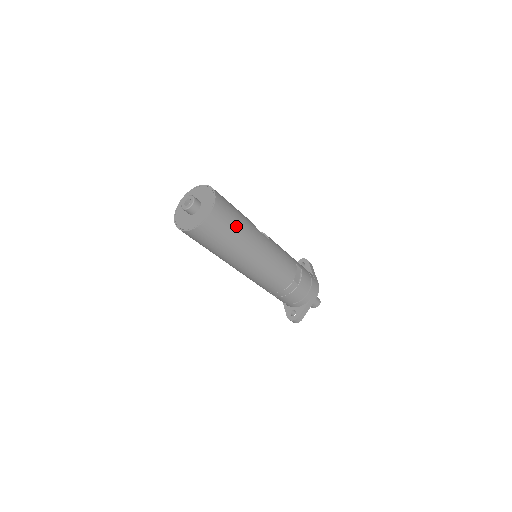
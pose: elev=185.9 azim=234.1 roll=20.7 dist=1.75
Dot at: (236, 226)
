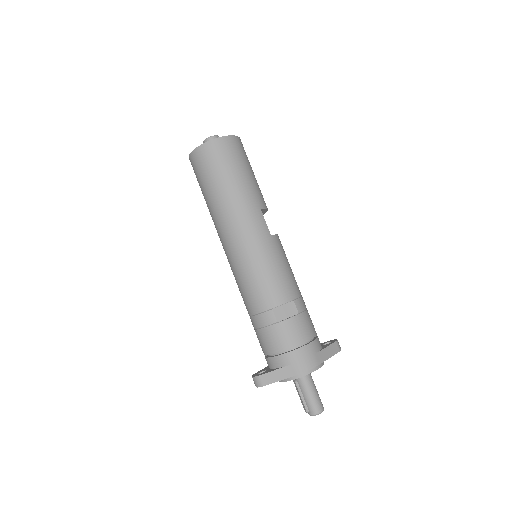
Dot at: (230, 176)
